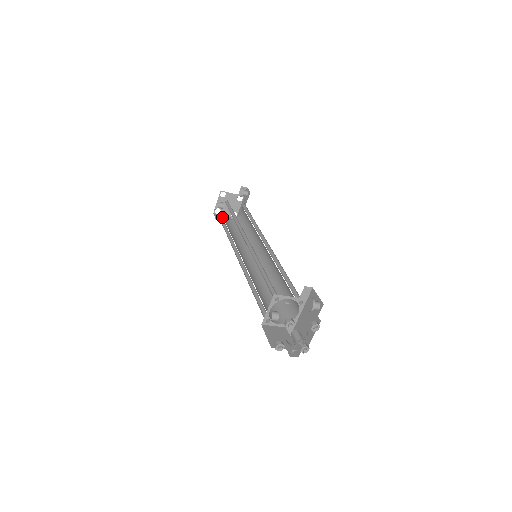
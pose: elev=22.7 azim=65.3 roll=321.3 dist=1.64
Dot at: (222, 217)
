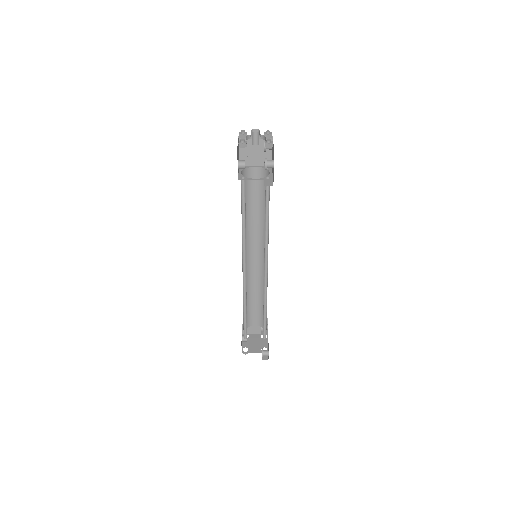
Dot at: occluded
